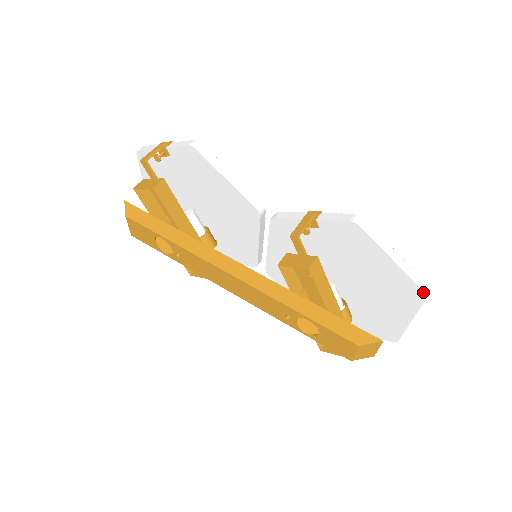
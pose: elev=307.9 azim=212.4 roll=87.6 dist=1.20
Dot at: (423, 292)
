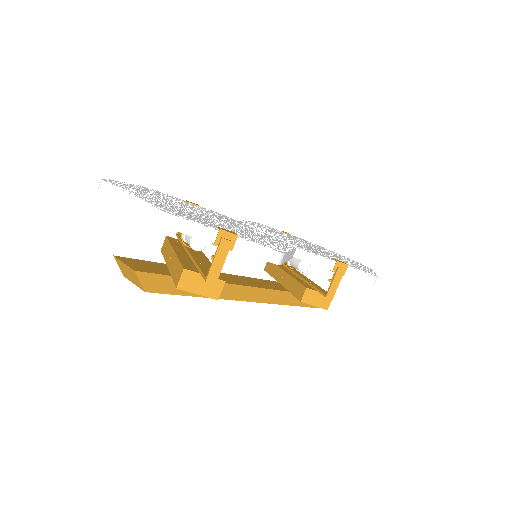
Dot at: occluded
